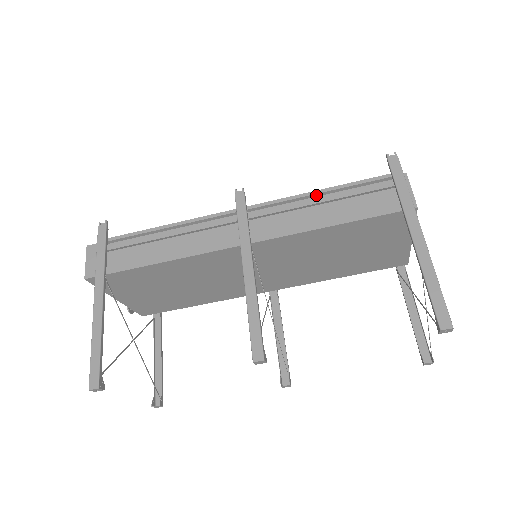
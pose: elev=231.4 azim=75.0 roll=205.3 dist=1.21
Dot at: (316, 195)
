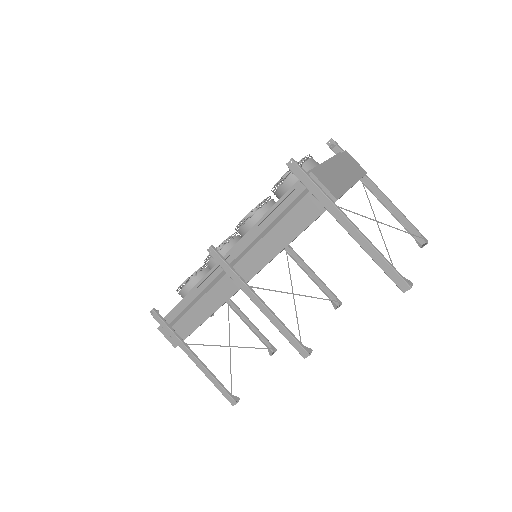
Dot at: (261, 223)
